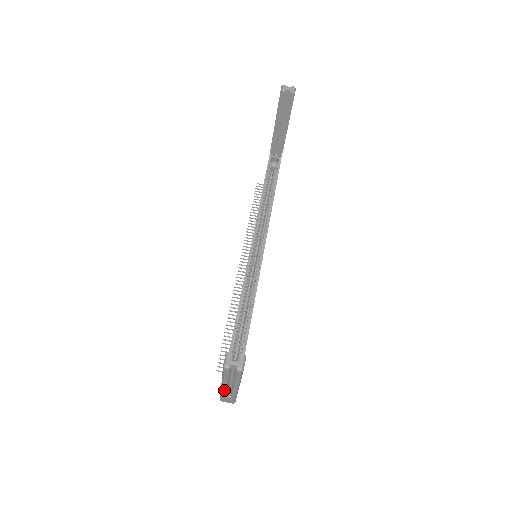
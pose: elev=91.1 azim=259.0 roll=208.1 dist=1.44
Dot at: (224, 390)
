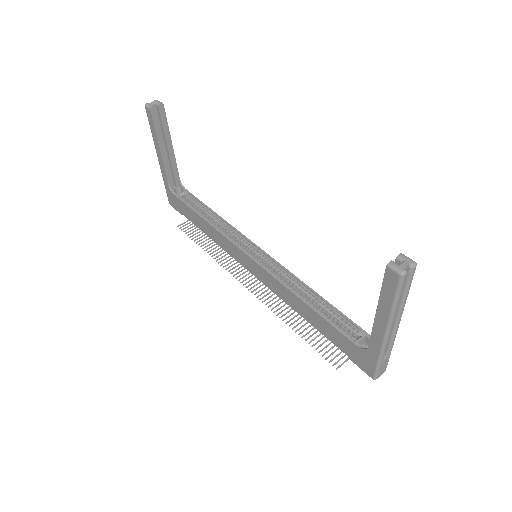
Dot at: (387, 342)
